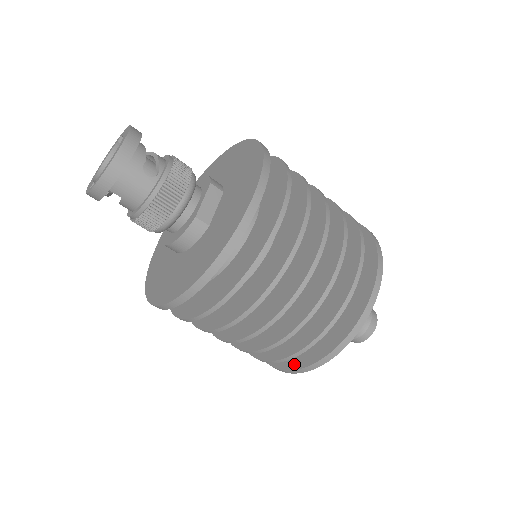
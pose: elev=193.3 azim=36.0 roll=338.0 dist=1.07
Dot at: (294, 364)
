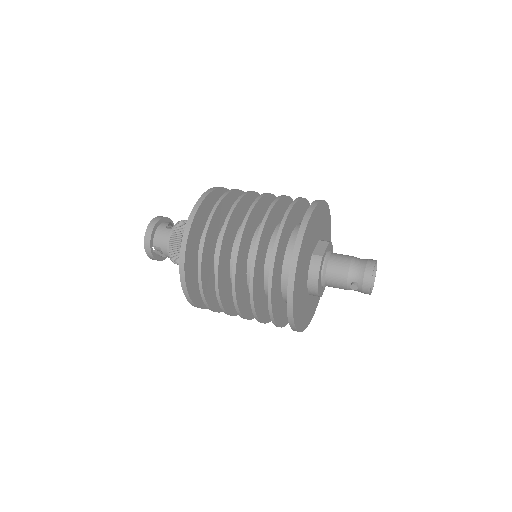
Dot at: (288, 301)
